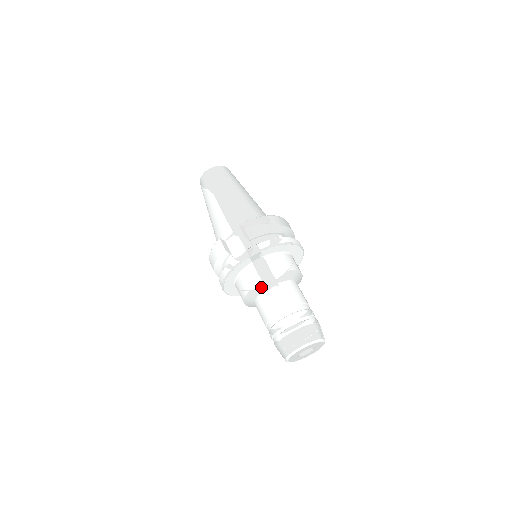
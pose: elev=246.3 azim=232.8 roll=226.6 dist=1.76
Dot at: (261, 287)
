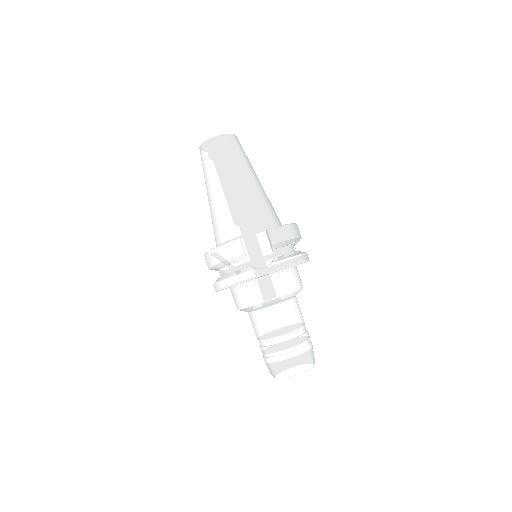
Dot at: (272, 302)
